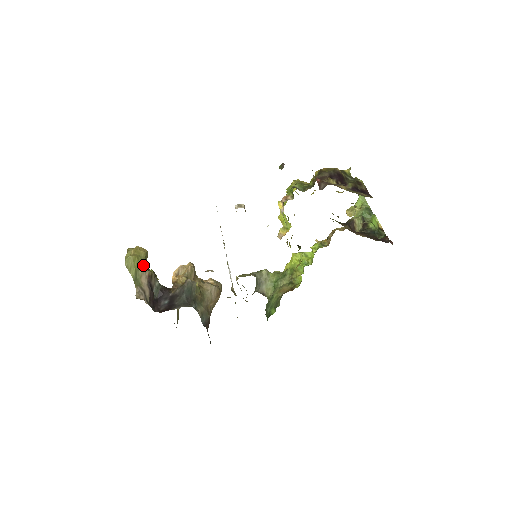
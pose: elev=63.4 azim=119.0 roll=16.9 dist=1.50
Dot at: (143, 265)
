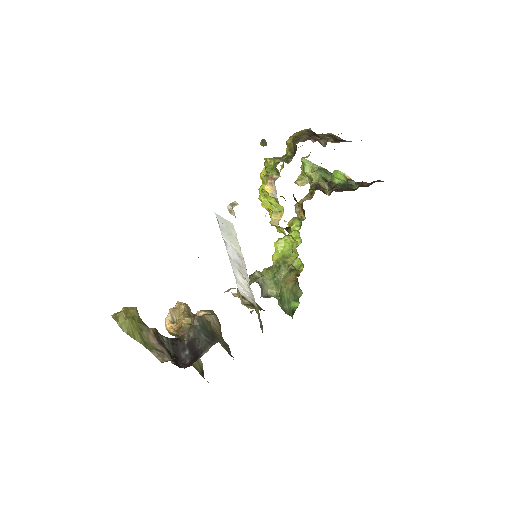
Dot at: (142, 325)
